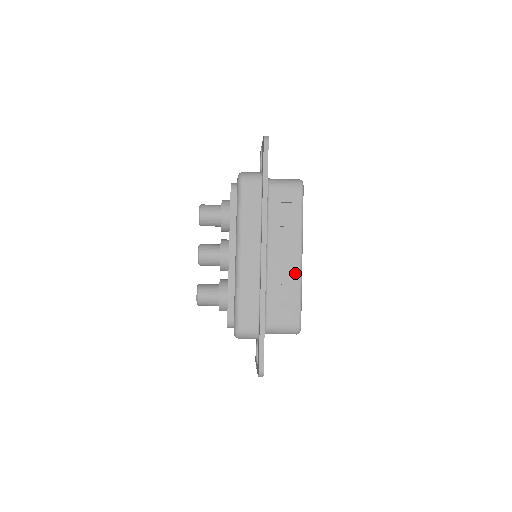
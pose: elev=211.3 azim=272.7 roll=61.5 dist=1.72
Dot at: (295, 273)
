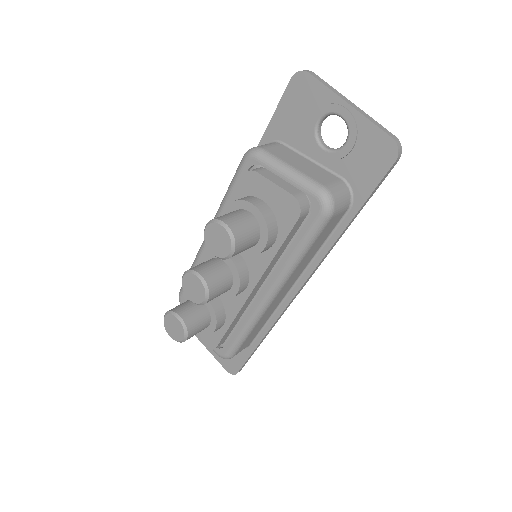
Dot at: occluded
